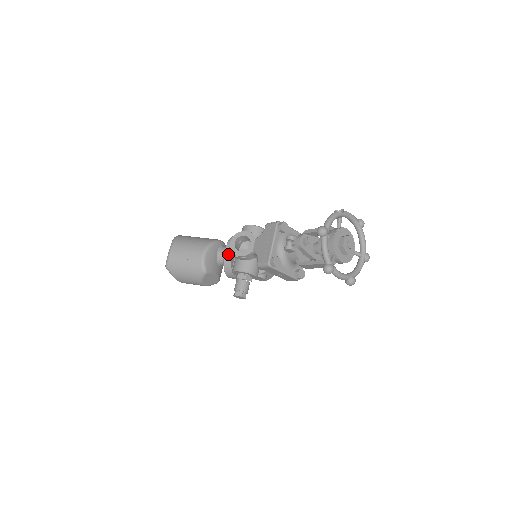
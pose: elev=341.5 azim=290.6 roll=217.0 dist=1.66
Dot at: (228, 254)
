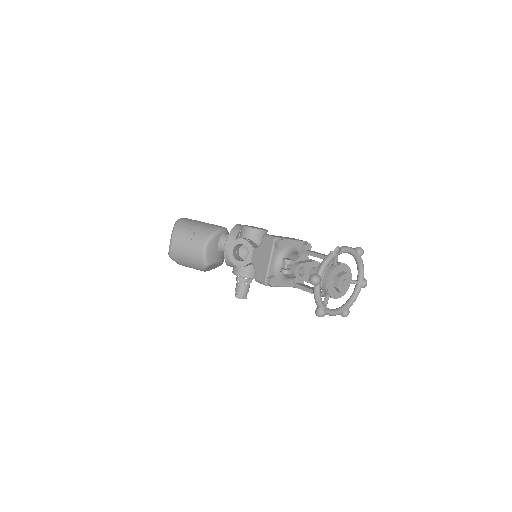
Dot at: occluded
